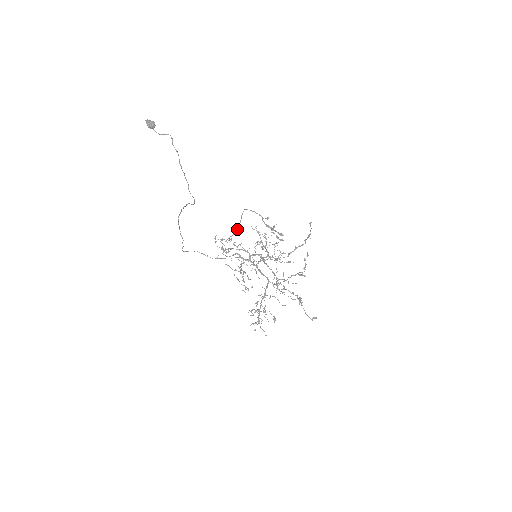
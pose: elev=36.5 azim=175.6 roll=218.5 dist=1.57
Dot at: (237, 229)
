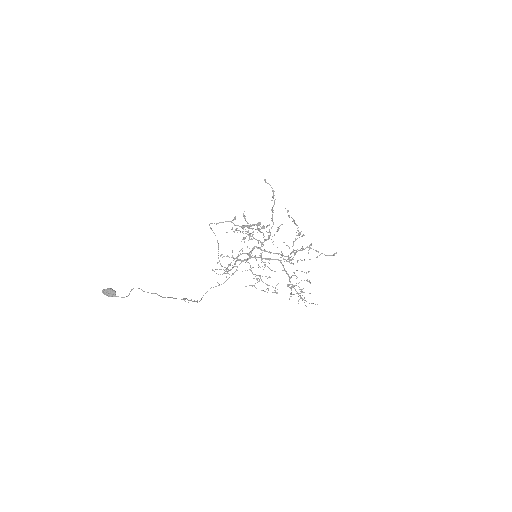
Dot at: (217, 240)
